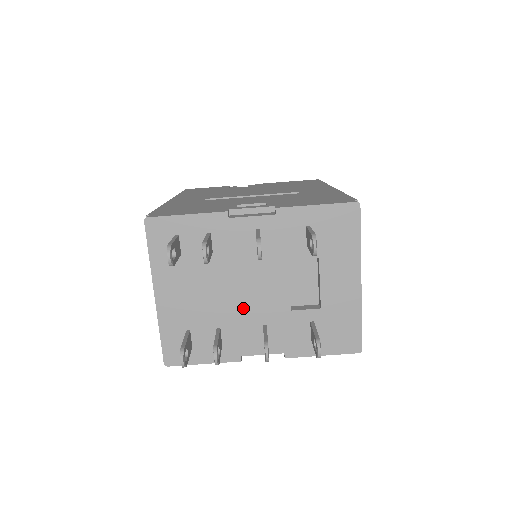
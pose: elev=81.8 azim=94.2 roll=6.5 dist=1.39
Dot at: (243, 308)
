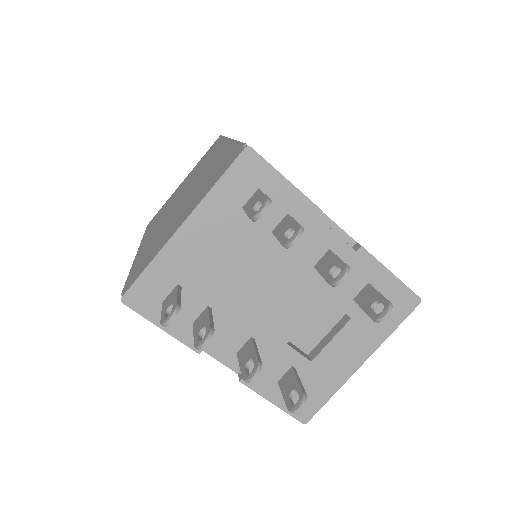
Dot at: (250, 307)
